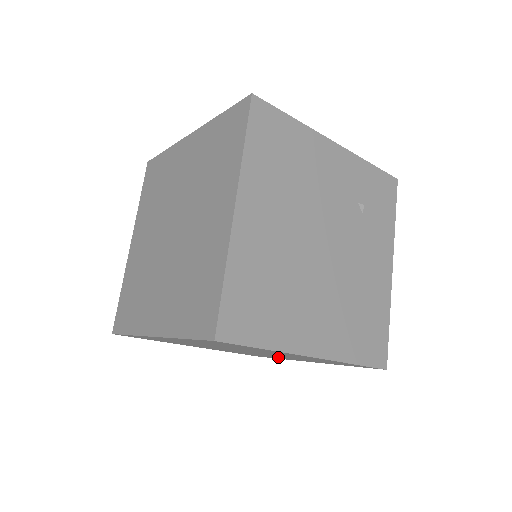
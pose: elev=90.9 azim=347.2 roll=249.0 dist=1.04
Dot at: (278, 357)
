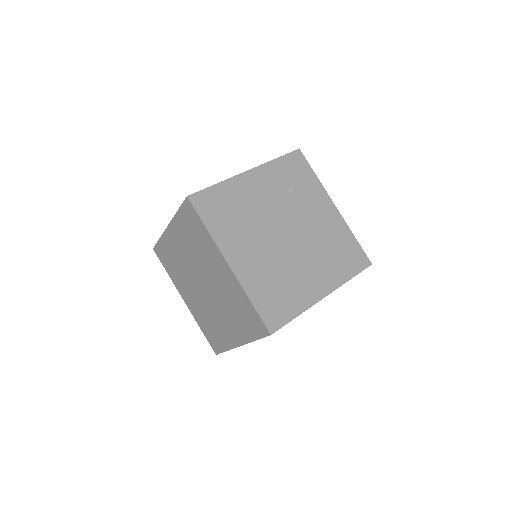
Dot at: occluded
